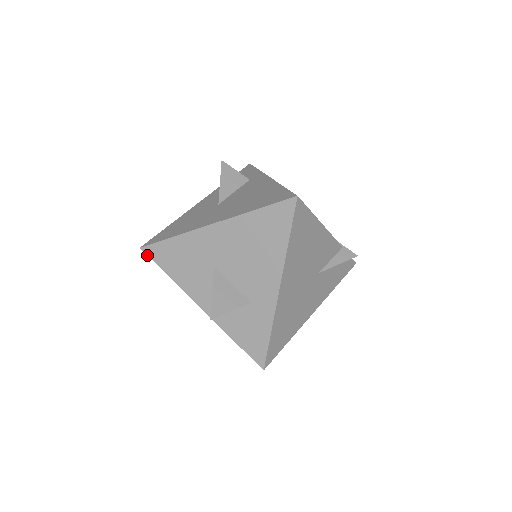
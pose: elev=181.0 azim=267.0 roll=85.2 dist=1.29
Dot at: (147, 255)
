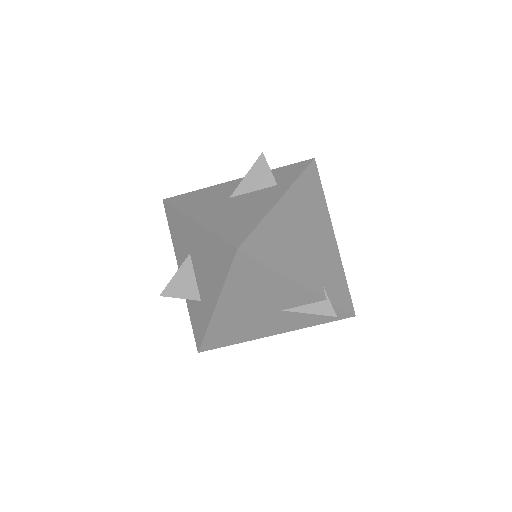
Dot at: (165, 209)
